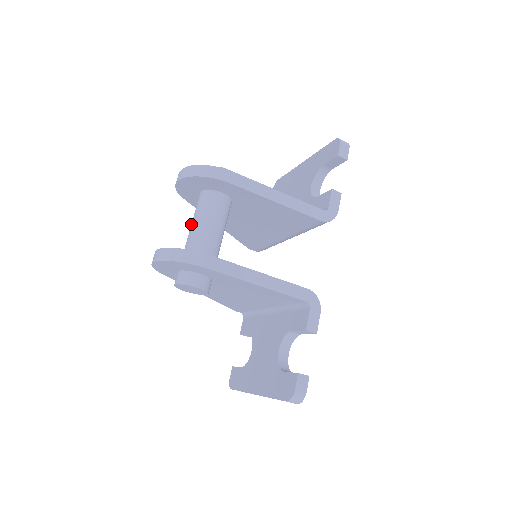
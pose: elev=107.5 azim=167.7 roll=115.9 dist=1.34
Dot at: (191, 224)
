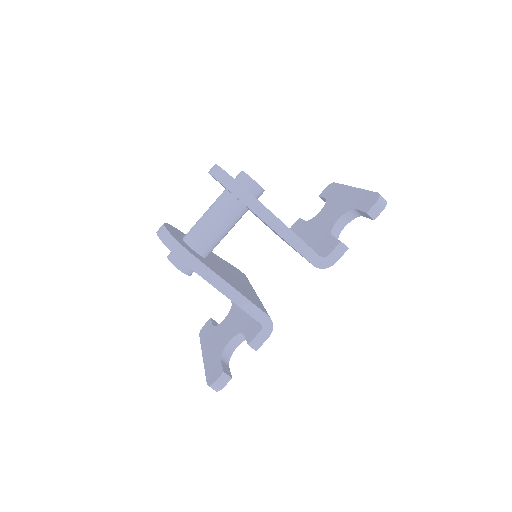
Dot at: (204, 213)
